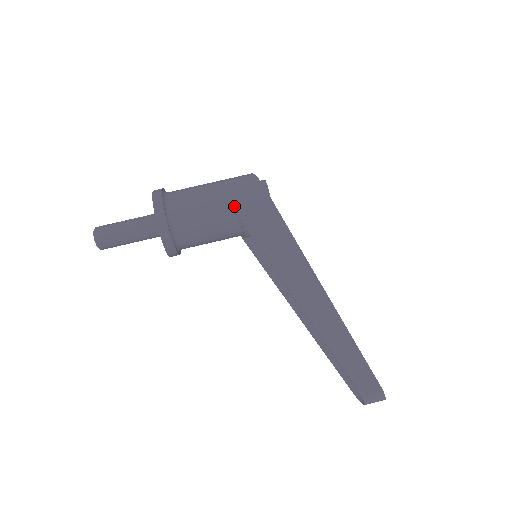
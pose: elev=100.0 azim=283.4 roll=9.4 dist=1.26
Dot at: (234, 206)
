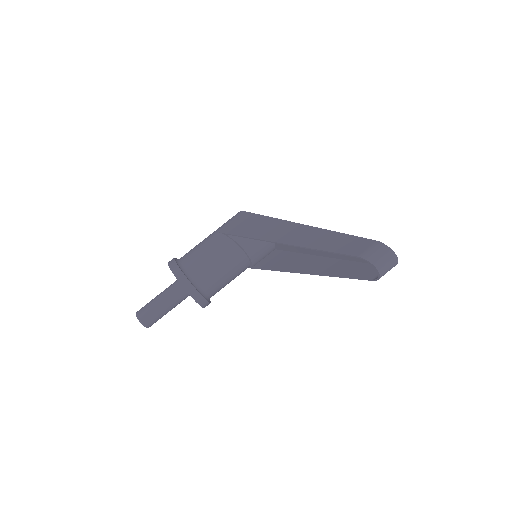
Dot at: (224, 231)
